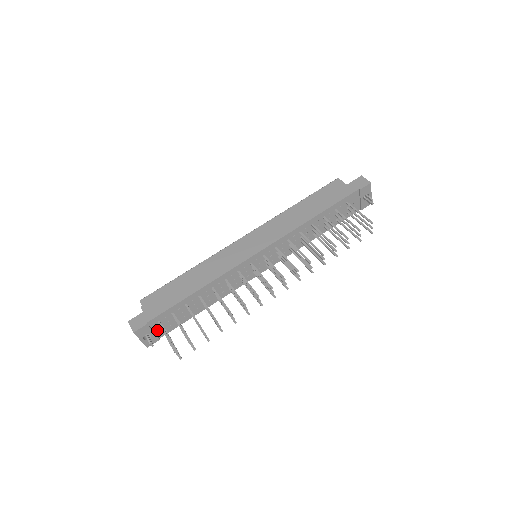
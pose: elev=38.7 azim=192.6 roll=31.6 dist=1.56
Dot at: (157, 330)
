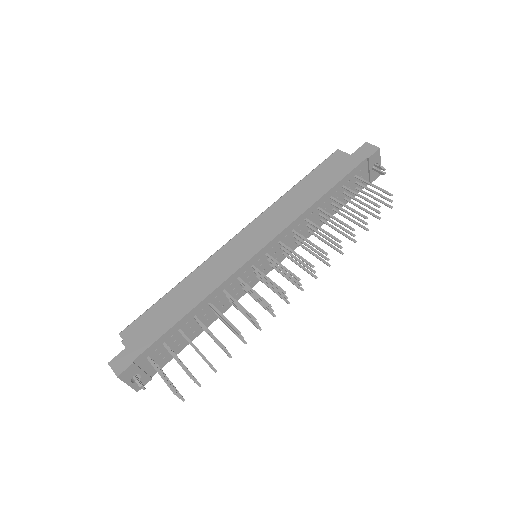
Dot at: (147, 368)
